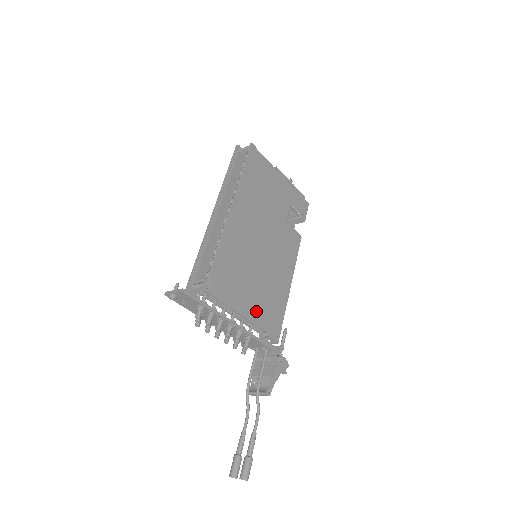
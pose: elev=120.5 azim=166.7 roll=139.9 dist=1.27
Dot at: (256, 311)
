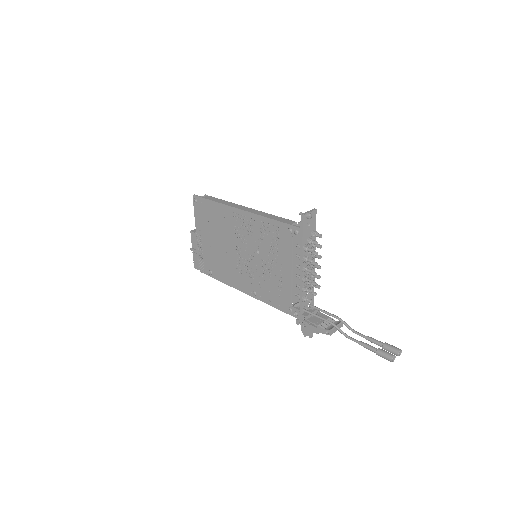
Dot at: occluded
